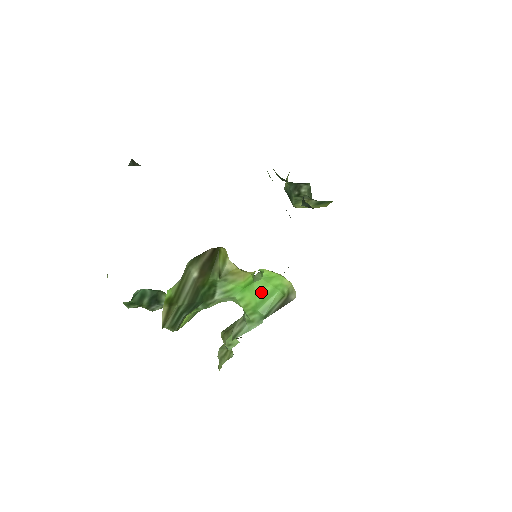
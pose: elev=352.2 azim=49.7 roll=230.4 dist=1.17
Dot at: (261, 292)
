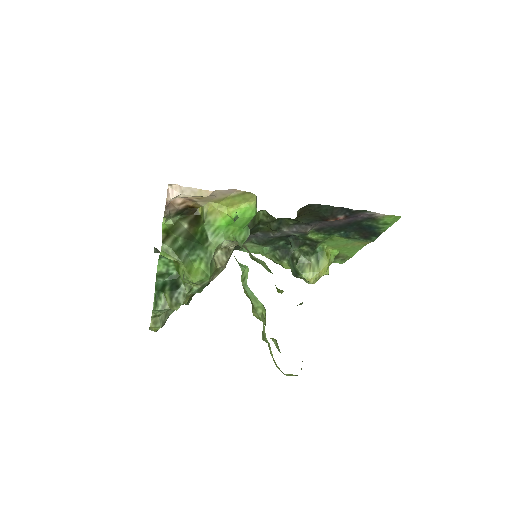
Dot at: (241, 222)
